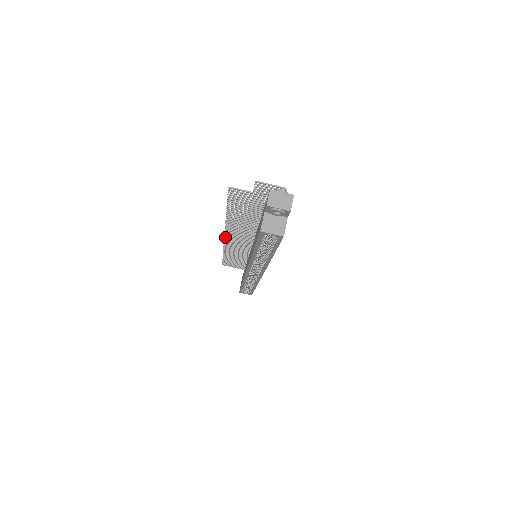
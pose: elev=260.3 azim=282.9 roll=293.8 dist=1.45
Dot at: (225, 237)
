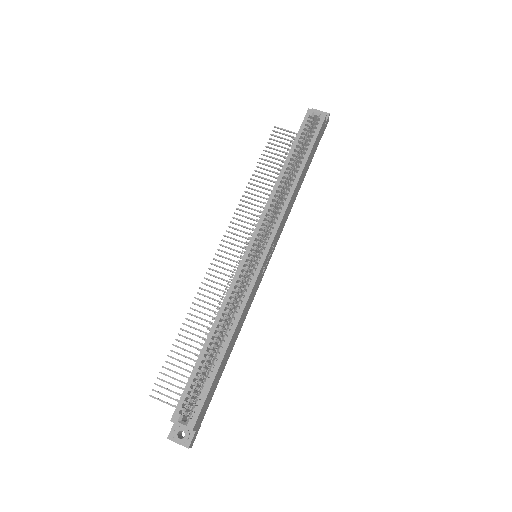
Dot at: (218, 249)
